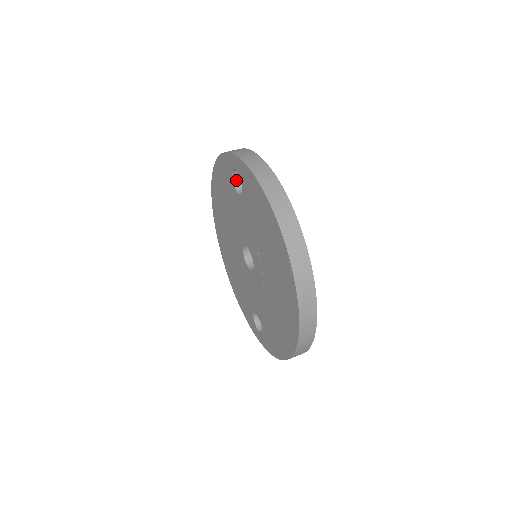
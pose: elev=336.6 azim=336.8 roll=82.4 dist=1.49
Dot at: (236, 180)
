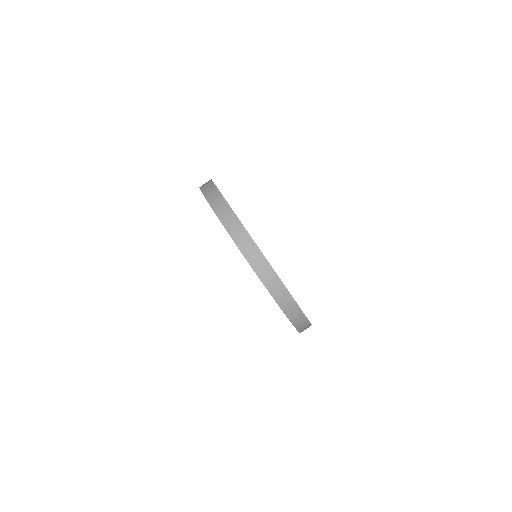
Dot at: occluded
